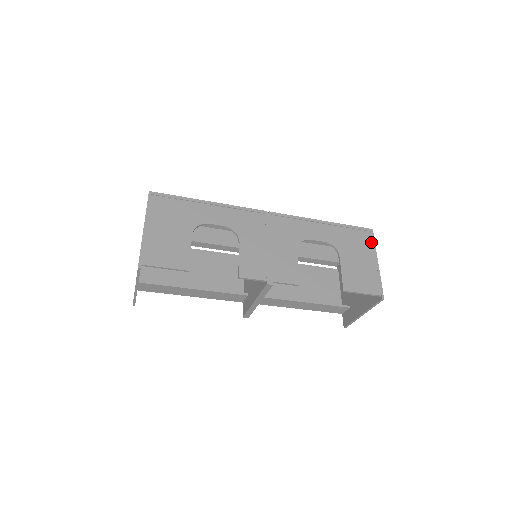
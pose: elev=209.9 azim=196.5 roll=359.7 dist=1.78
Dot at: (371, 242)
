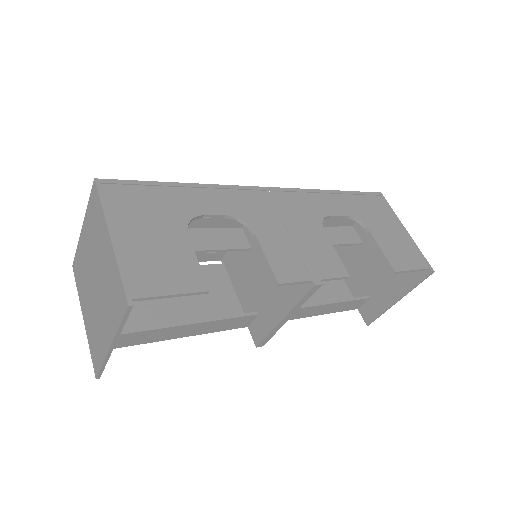
Dot at: (388, 208)
